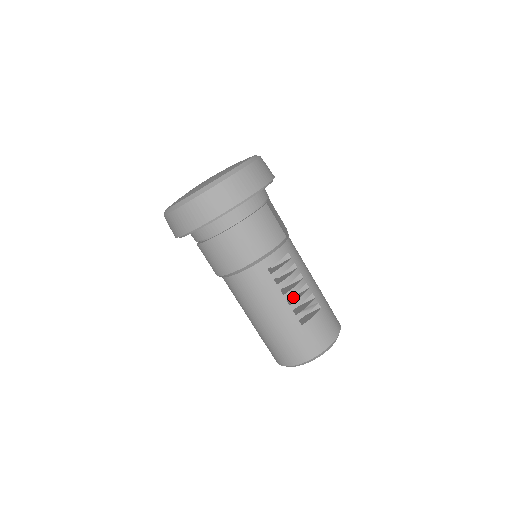
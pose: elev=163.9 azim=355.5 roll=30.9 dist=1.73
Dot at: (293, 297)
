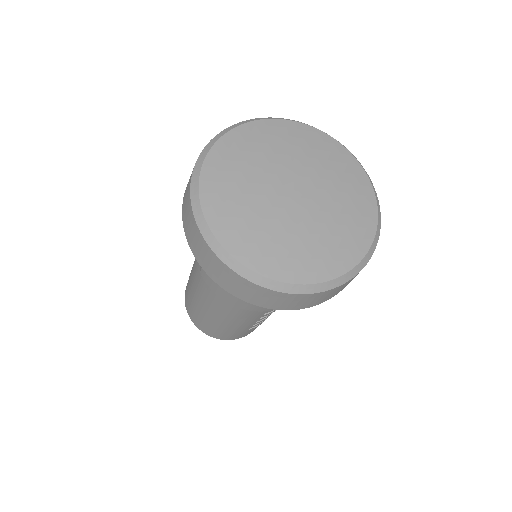
Dot at: occluded
